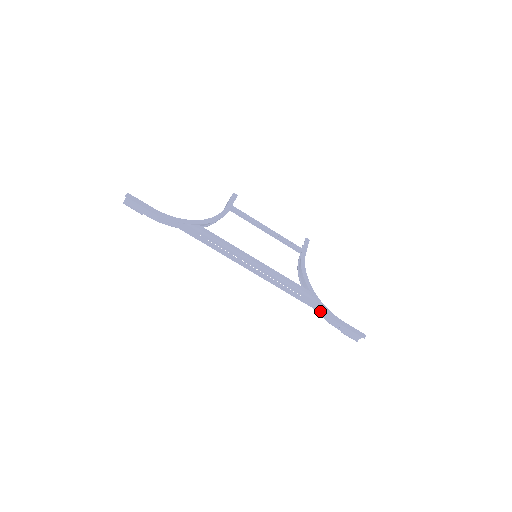
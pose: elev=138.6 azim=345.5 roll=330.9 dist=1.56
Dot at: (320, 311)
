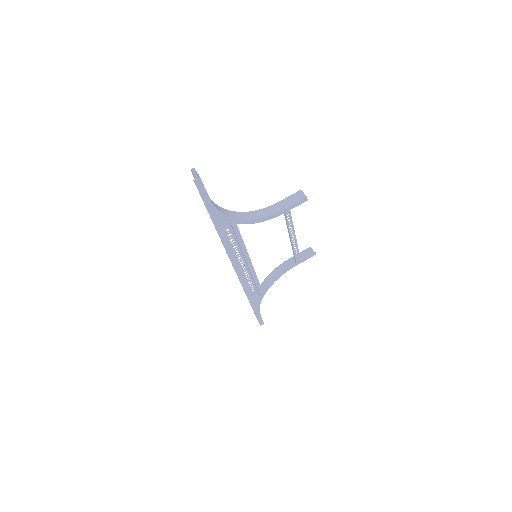
Dot at: (252, 306)
